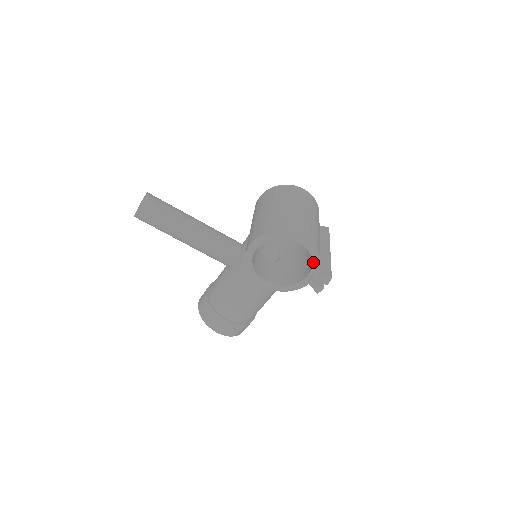
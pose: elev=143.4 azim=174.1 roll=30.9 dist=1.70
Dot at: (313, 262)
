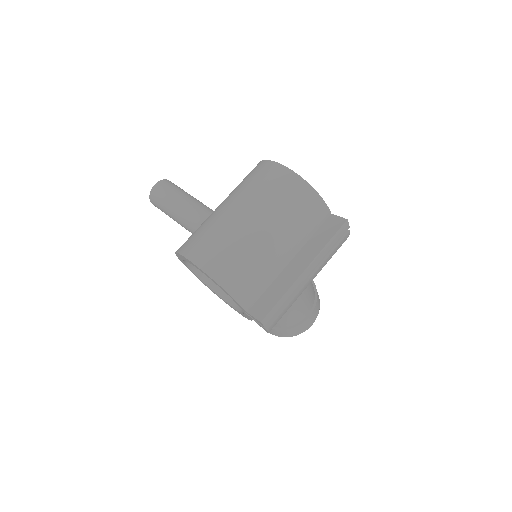
Dot at: occluded
